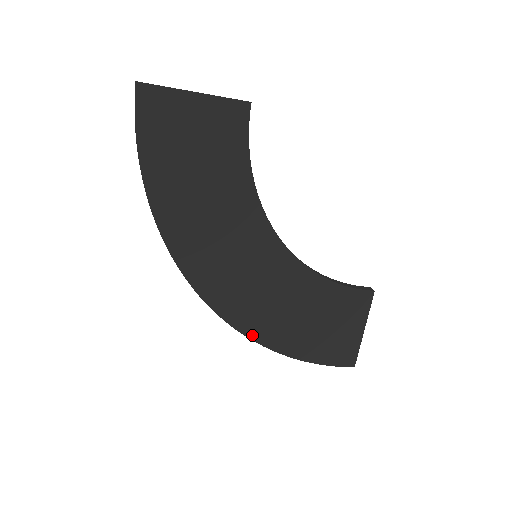
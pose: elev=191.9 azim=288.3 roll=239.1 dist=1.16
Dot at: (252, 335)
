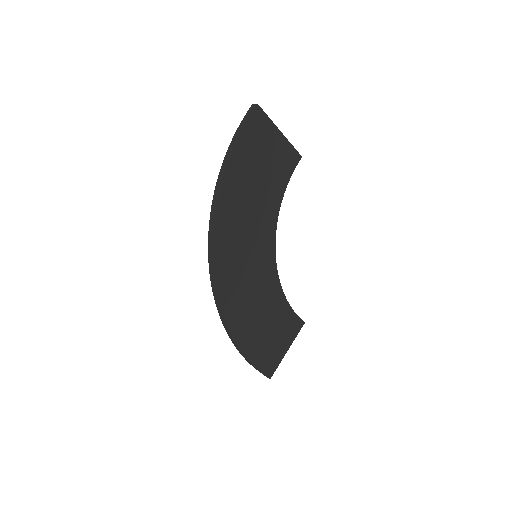
Dot at: (226, 315)
